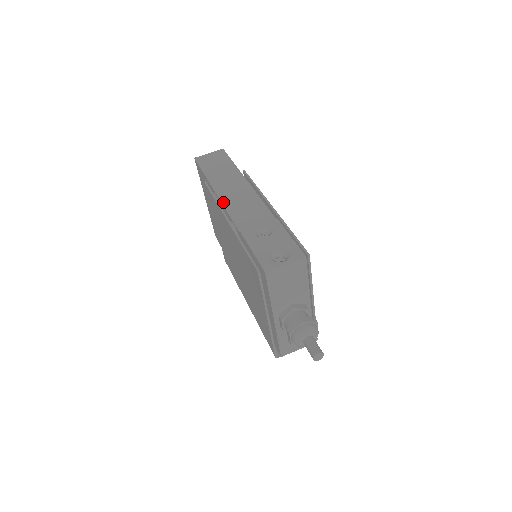
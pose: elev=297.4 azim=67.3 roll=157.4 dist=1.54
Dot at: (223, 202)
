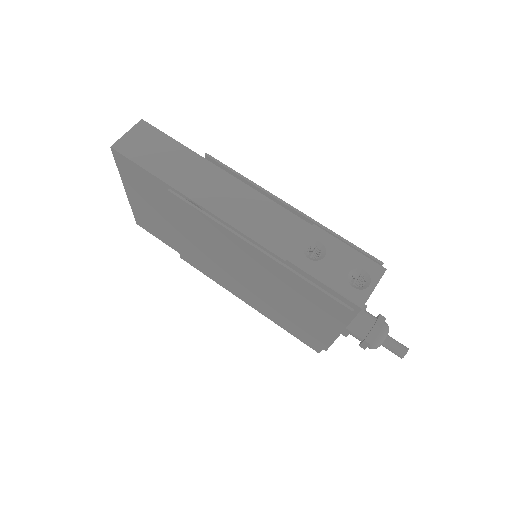
Dot at: (222, 217)
